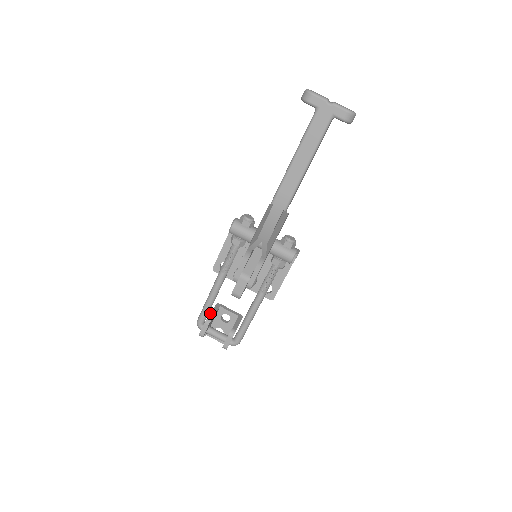
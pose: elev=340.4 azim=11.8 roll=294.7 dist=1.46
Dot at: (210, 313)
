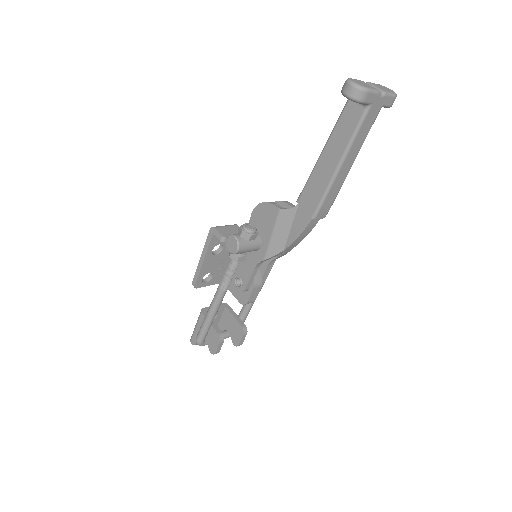
Dot at: (214, 329)
